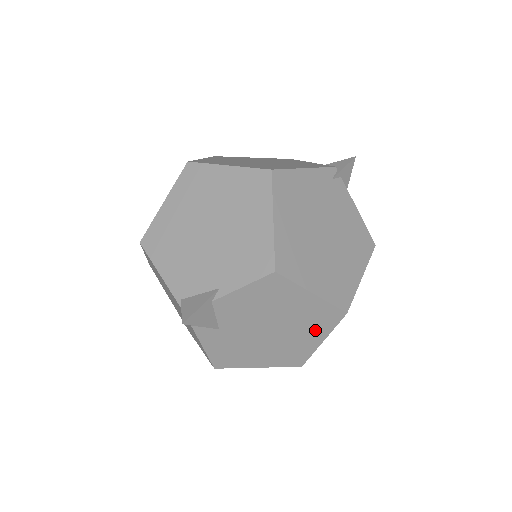
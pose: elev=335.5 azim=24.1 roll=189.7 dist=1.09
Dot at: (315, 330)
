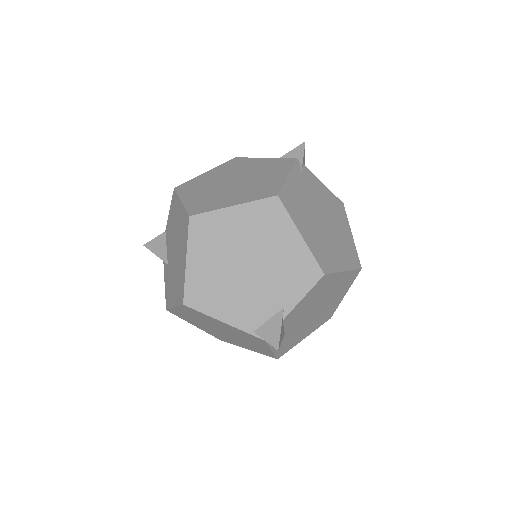
Dot at: (342, 291)
